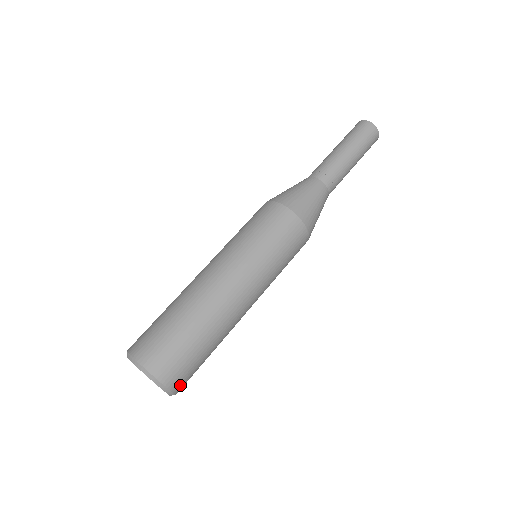
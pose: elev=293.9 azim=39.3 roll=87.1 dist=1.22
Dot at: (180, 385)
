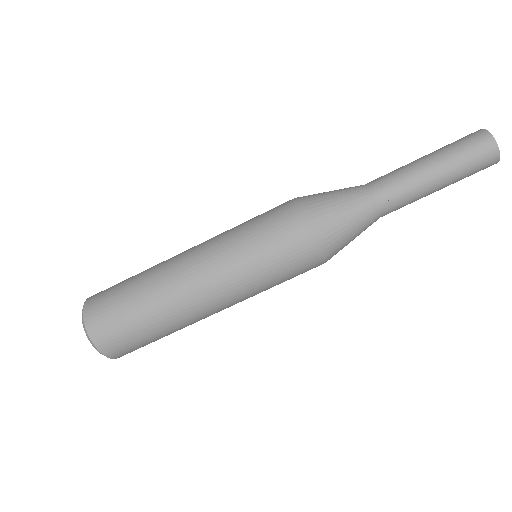
Dot at: occluded
